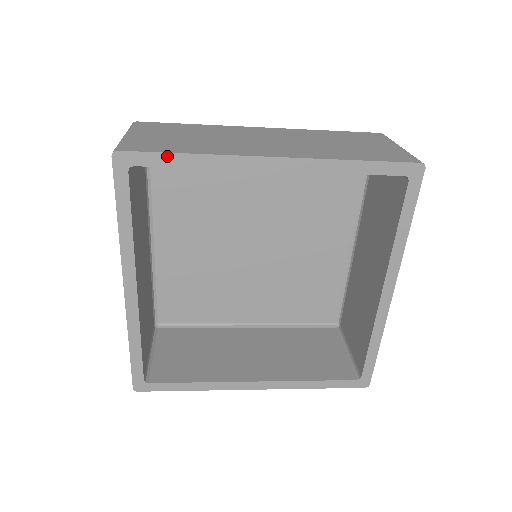
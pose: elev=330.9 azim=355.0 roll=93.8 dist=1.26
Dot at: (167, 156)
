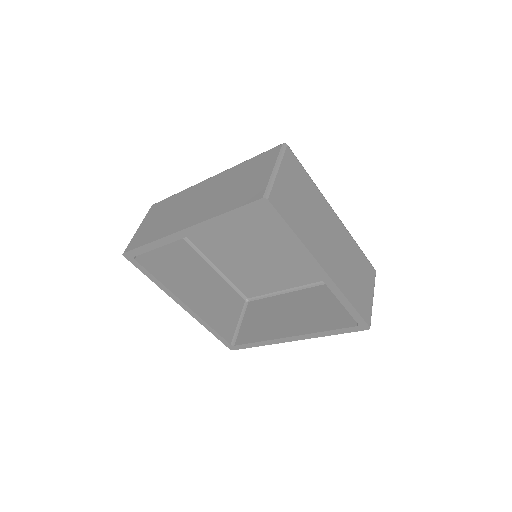
Dot at: (142, 248)
